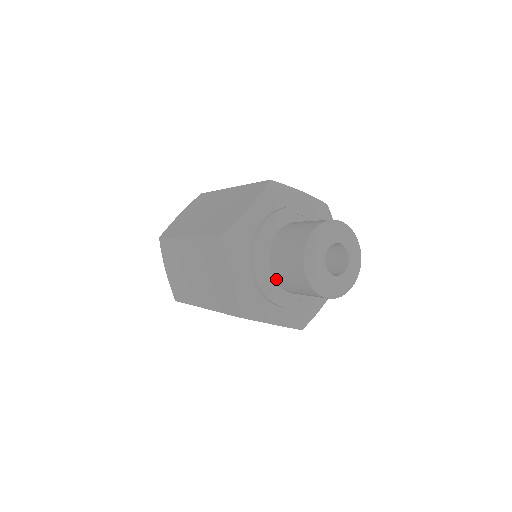
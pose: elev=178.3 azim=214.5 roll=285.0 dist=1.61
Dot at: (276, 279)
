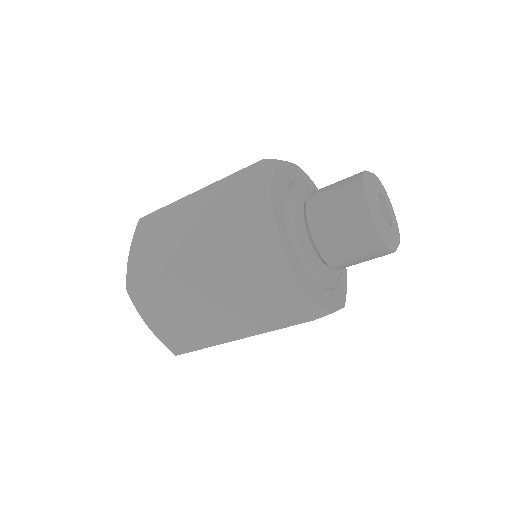
Dot at: (329, 260)
